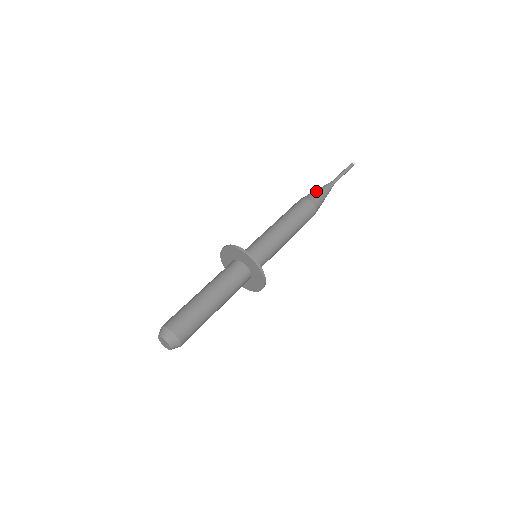
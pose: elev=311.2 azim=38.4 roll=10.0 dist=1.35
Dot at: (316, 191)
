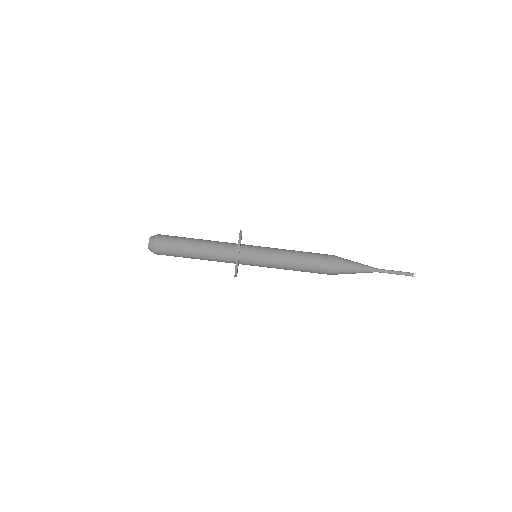
Dot at: (351, 261)
